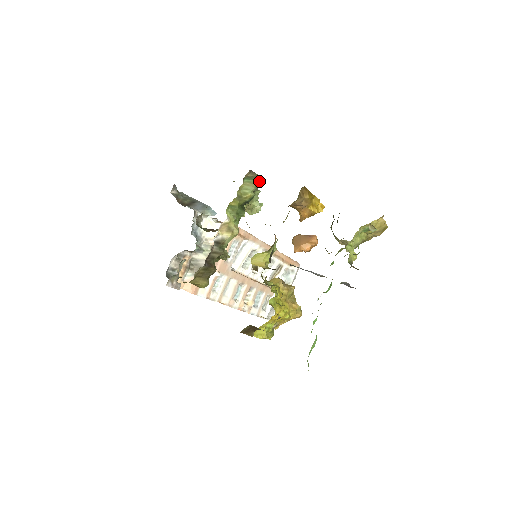
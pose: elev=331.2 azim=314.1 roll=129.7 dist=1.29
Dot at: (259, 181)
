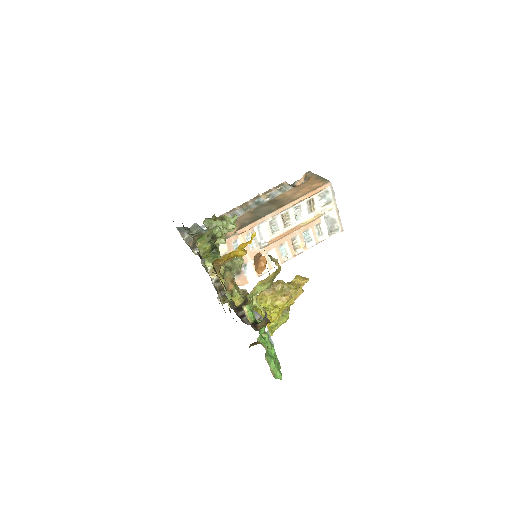
Dot at: (206, 235)
